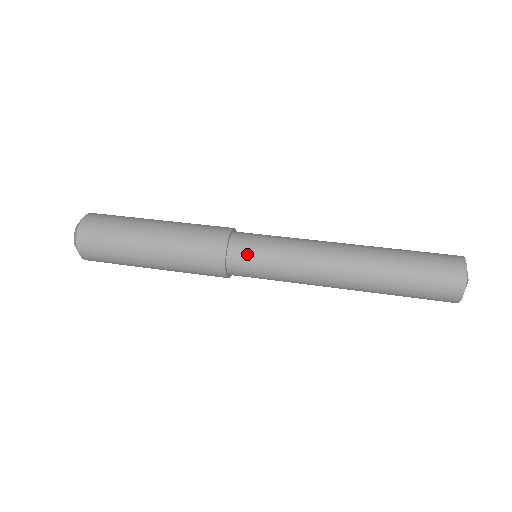
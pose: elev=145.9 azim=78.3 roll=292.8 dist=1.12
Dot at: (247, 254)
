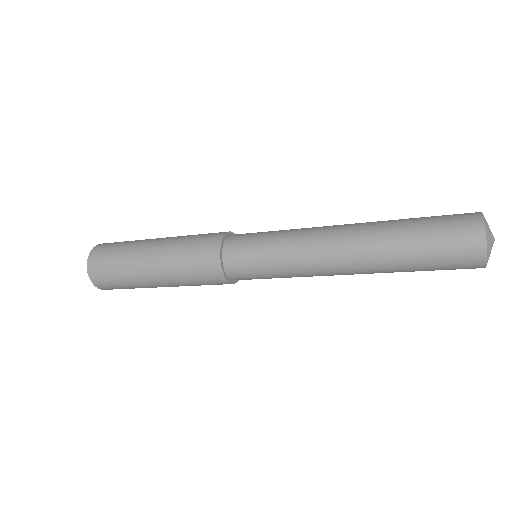
Dot at: occluded
